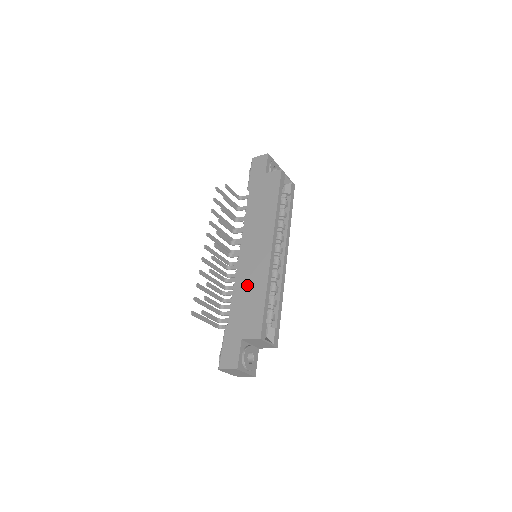
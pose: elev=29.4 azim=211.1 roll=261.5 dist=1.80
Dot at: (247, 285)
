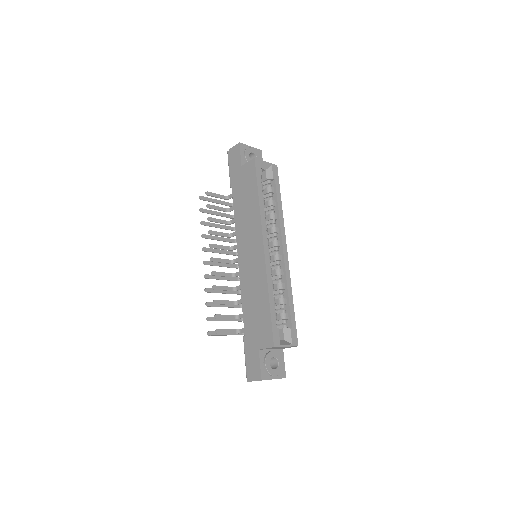
Dot at: (251, 292)
